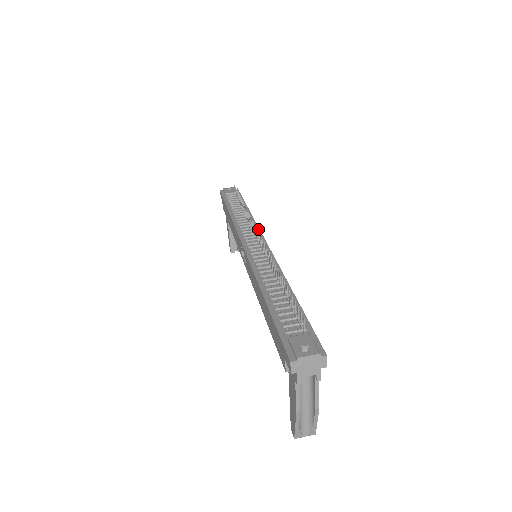
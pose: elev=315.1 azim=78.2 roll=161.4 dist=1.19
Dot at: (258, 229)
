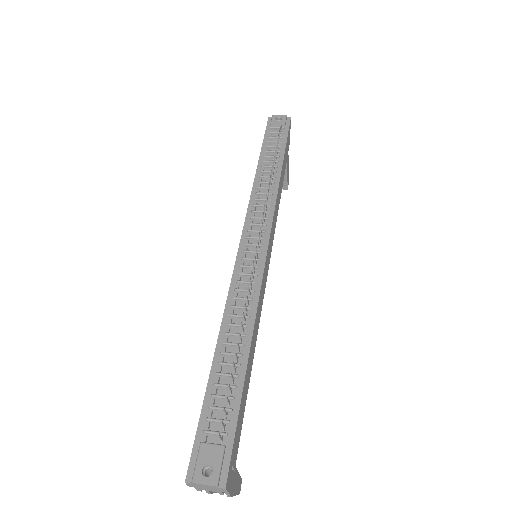
Dot at: (271, 216)
